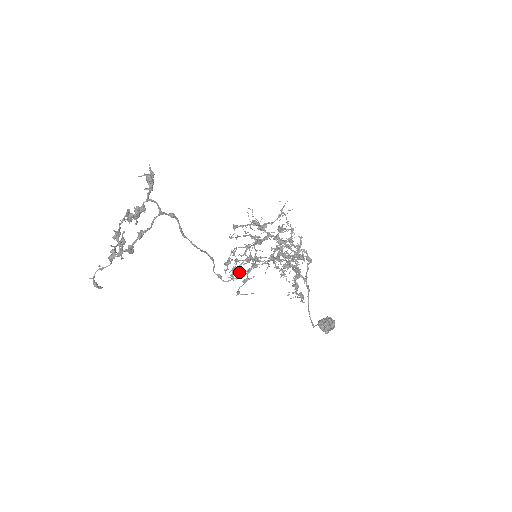
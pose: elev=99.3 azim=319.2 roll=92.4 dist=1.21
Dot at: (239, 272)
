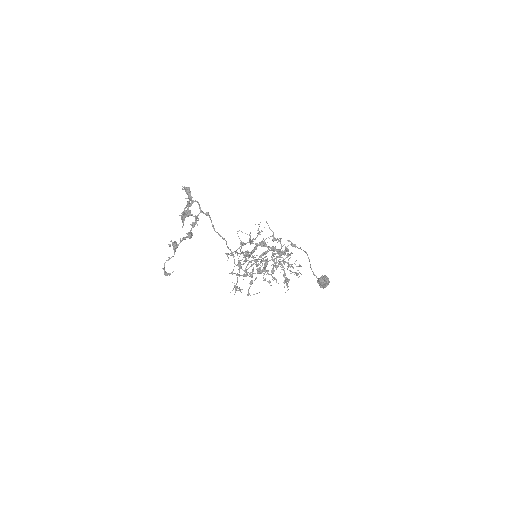
Dot at: (247, 272)
